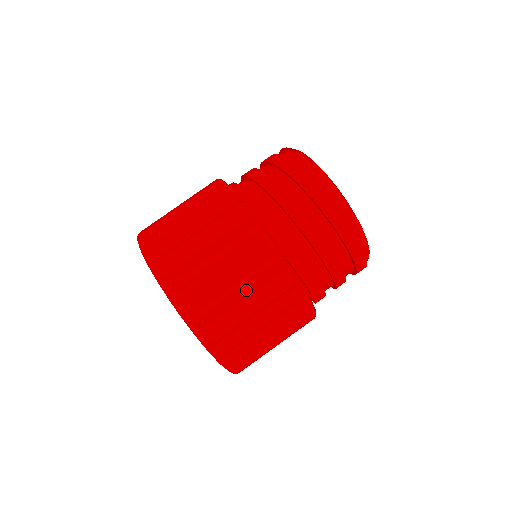
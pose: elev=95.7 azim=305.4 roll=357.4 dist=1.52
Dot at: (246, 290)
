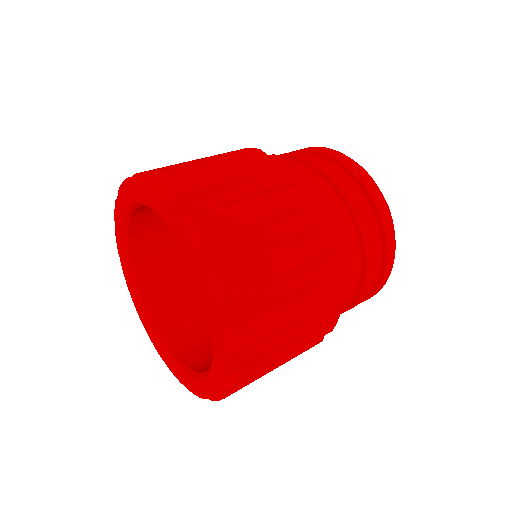
Dot at: occluded
